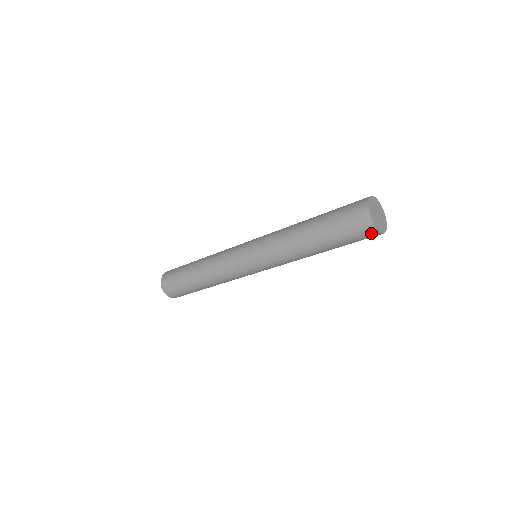
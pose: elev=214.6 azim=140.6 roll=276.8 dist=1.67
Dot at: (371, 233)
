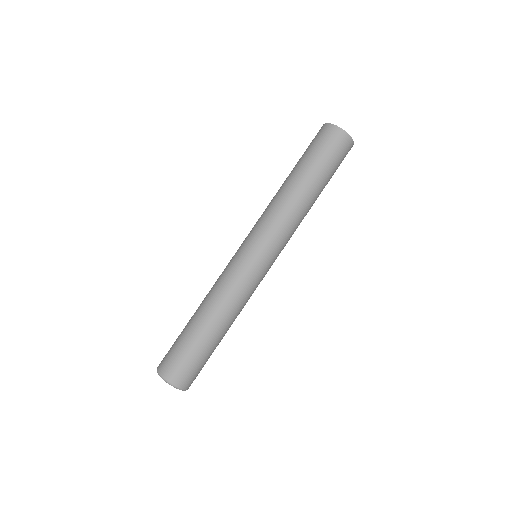
Dot at: (343, 139)
